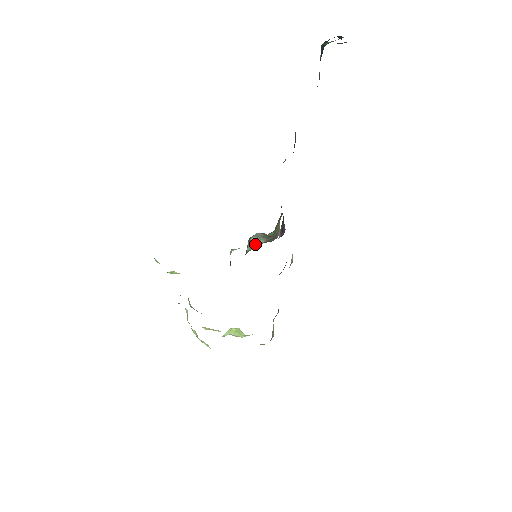
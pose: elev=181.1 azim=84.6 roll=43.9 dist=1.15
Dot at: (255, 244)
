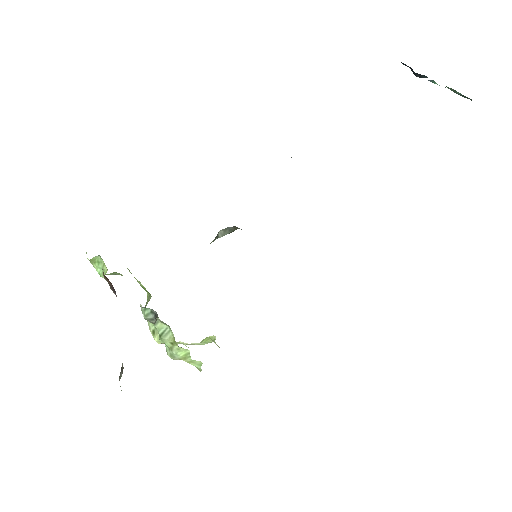
Dot at: (218, 237)
